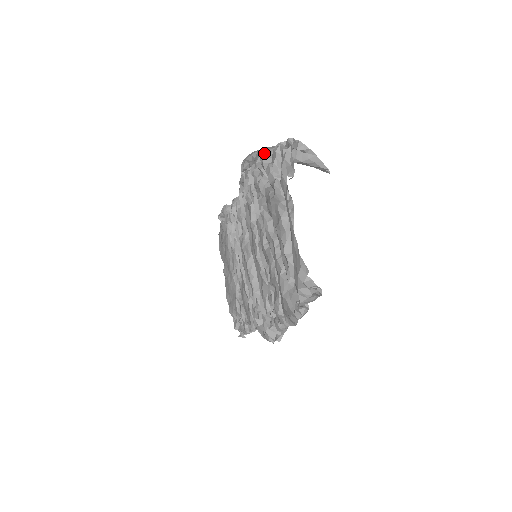
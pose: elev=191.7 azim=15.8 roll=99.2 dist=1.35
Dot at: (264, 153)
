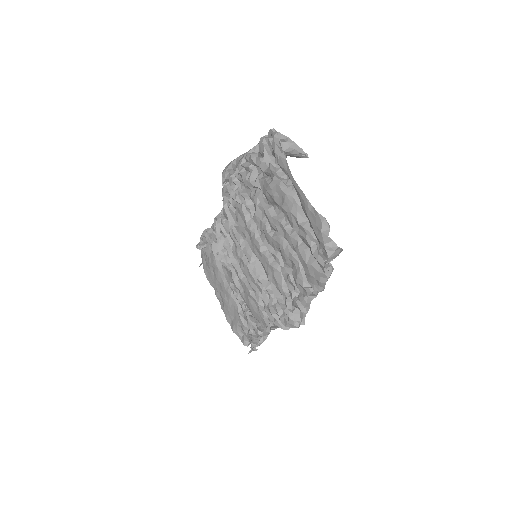
Dot at: (248, 151)
